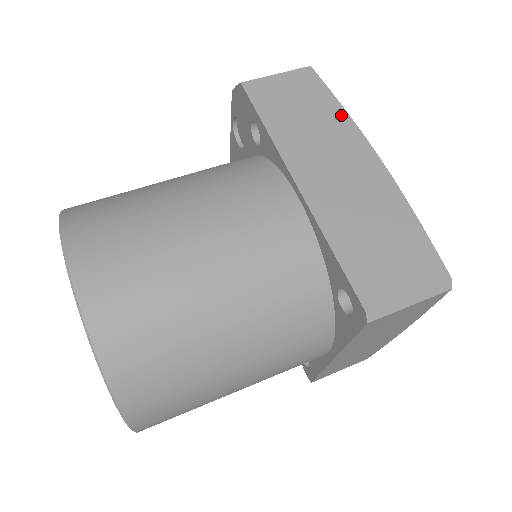
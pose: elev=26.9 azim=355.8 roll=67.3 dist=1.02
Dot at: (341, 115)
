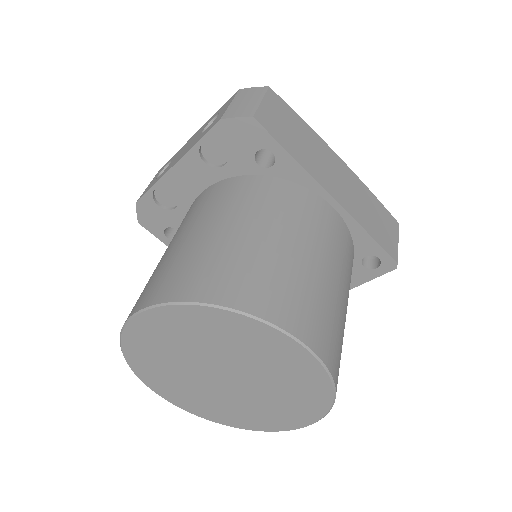
Dot at: (309, 130)
